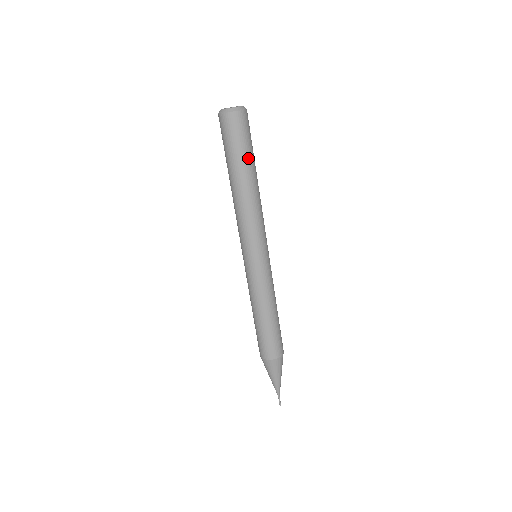
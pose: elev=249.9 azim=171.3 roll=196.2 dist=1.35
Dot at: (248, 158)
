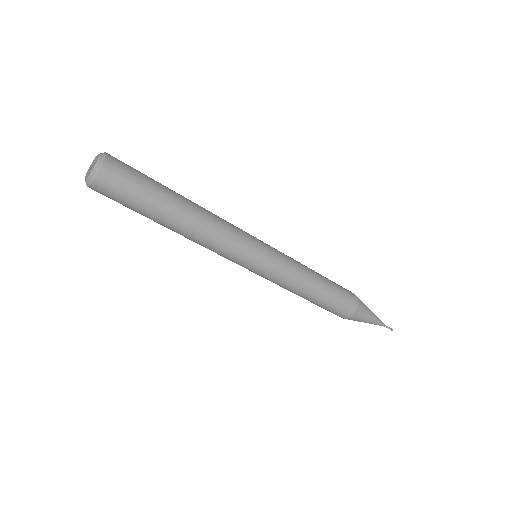
Dot at: (150, 210)
